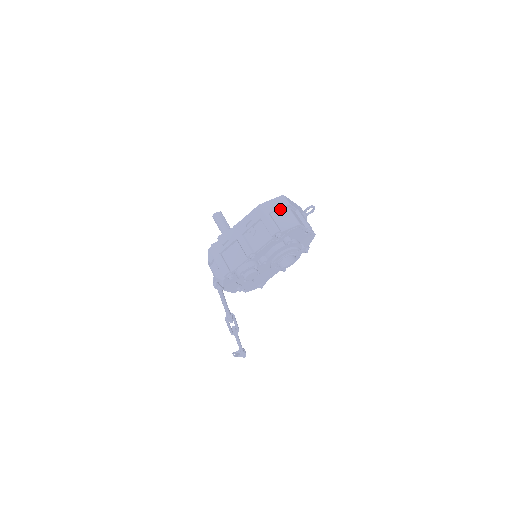
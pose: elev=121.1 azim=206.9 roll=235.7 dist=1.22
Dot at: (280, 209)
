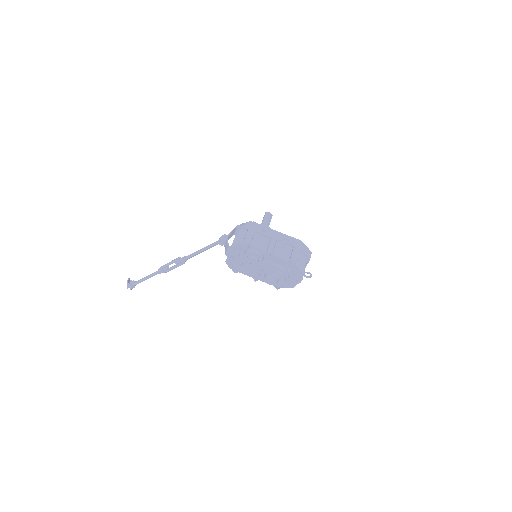
Dot at: (305, 255)
